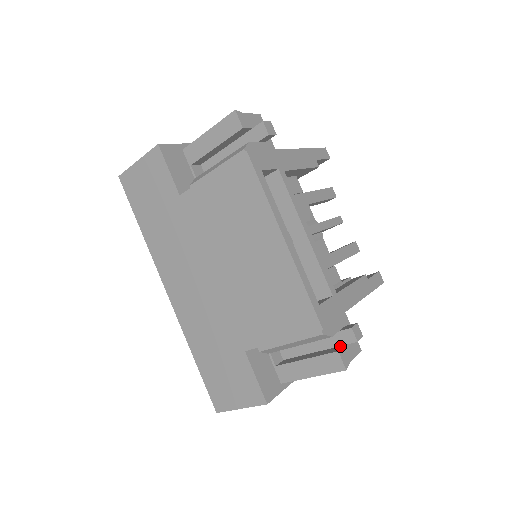
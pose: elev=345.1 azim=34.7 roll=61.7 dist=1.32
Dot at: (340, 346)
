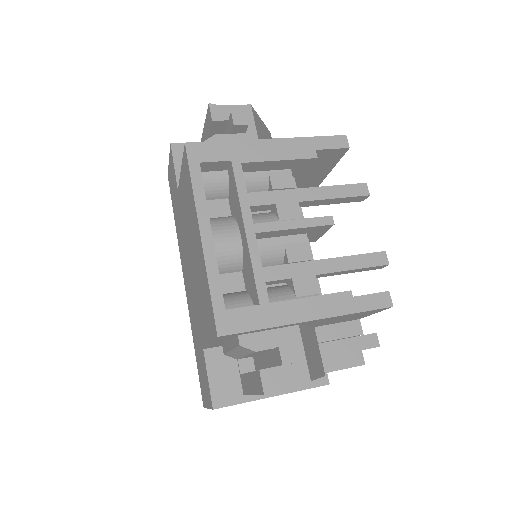
Dot at: (274, 366)
